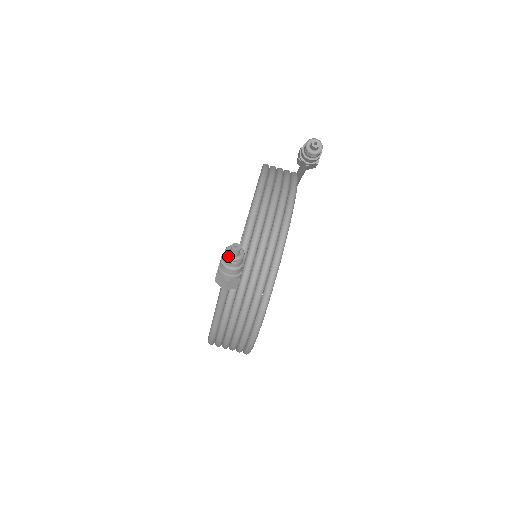
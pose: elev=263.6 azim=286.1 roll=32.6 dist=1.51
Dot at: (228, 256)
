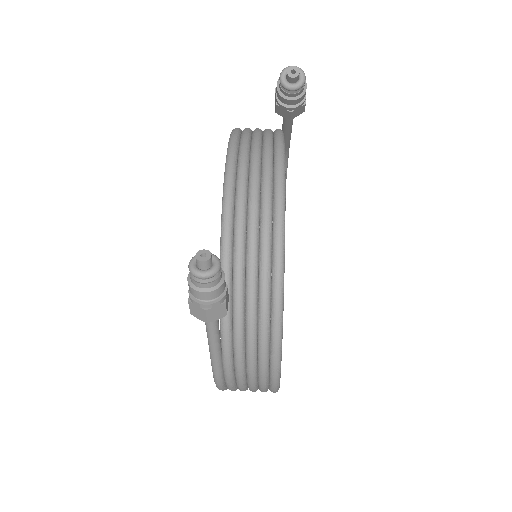
Dot at: (194, 273)
